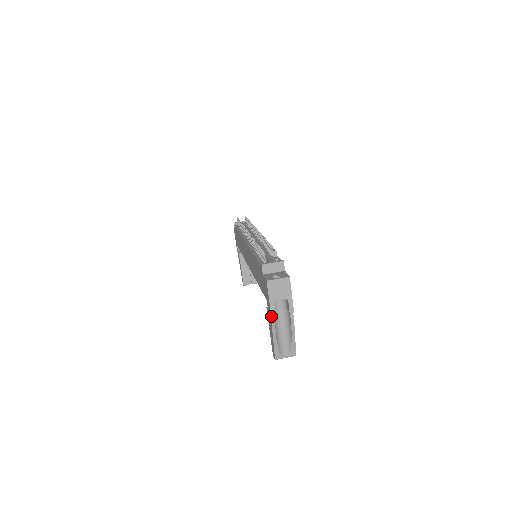
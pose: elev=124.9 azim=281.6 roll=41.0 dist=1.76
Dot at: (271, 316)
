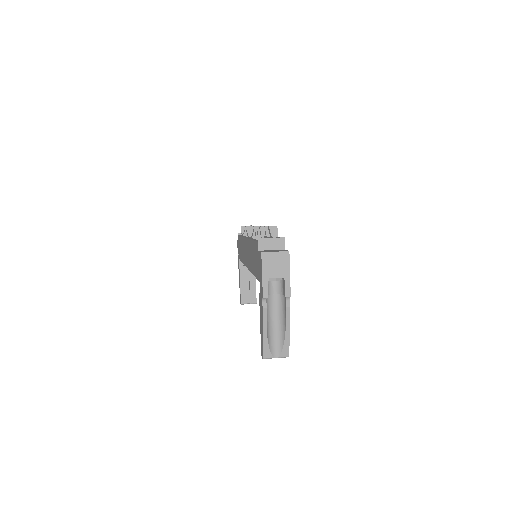
Dot at: (263, 297)
